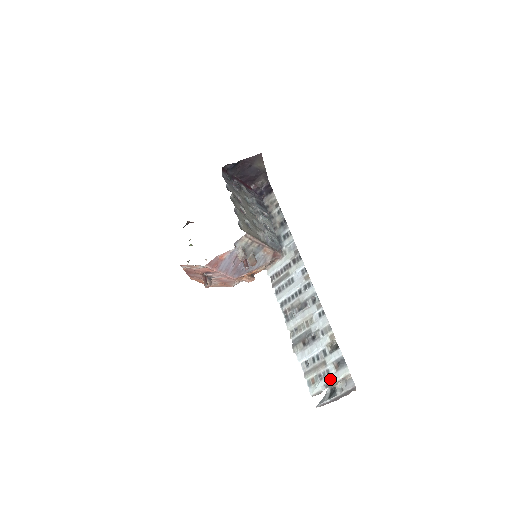
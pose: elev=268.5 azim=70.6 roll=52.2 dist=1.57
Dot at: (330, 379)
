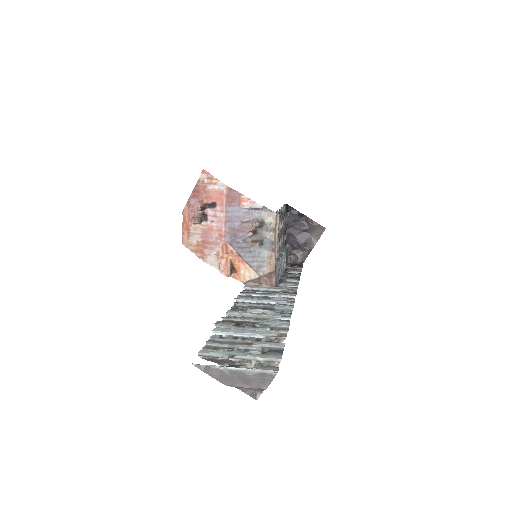
Dot at: (244, 354)
